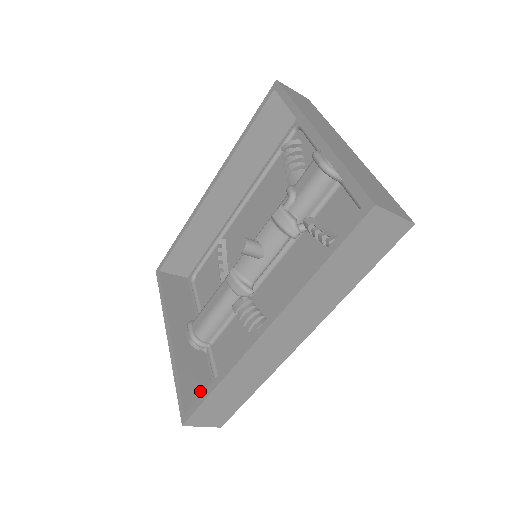
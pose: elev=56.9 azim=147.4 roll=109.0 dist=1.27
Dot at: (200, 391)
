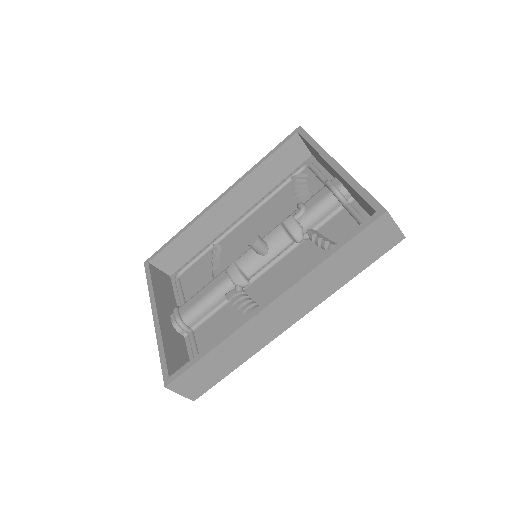
Dot at: (181, 364)
